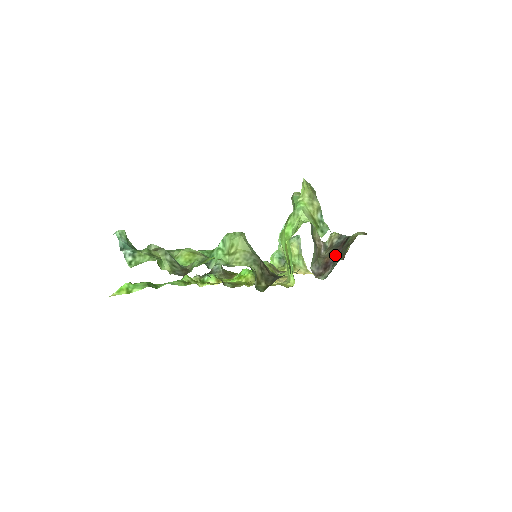
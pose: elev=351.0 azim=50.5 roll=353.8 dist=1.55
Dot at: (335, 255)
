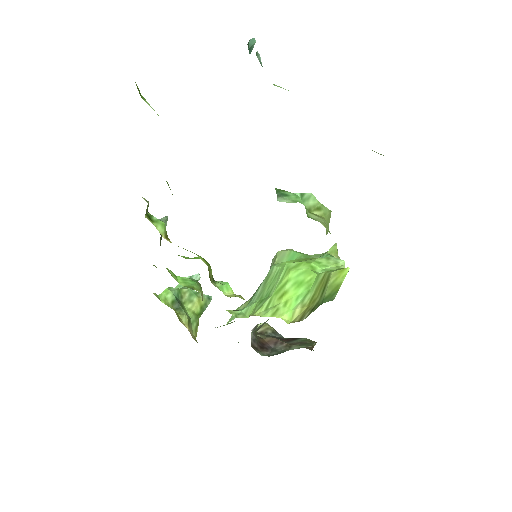
Dot at: (278, 343)
